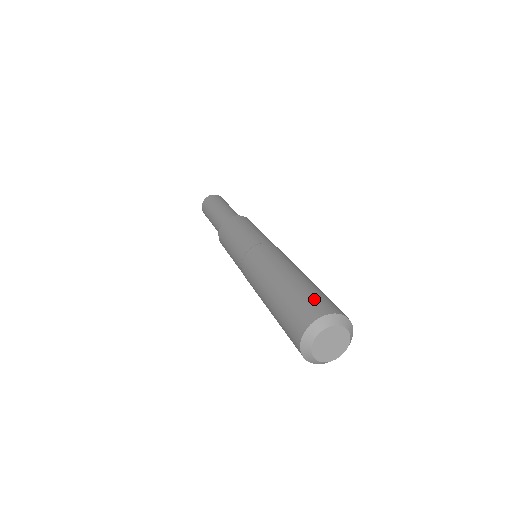
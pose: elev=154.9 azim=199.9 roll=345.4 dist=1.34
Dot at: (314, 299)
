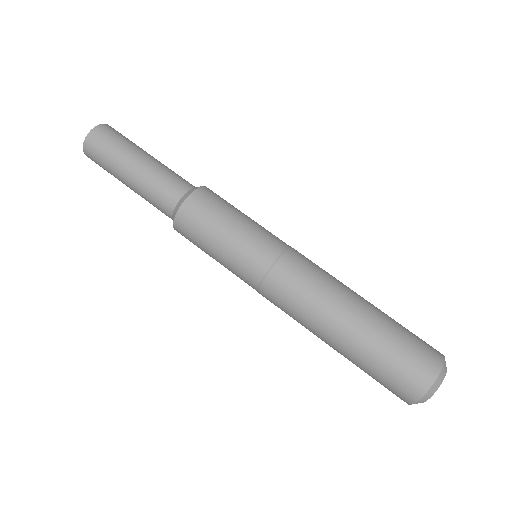
Dot at: (408, 359)
